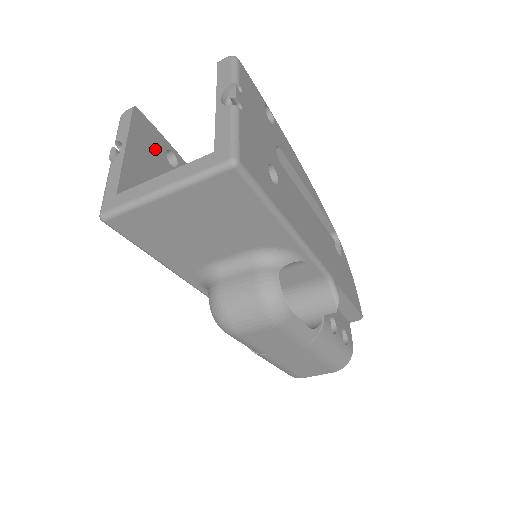
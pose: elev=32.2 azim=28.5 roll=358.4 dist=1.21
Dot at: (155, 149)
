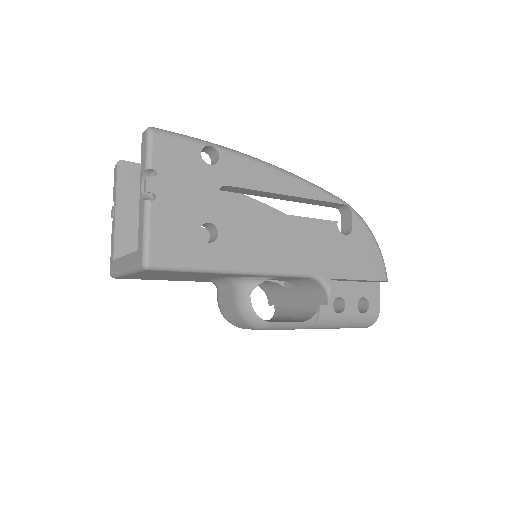
Dot at: occluded
